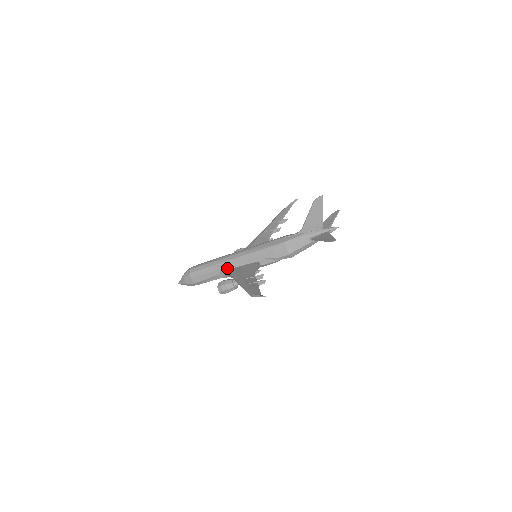
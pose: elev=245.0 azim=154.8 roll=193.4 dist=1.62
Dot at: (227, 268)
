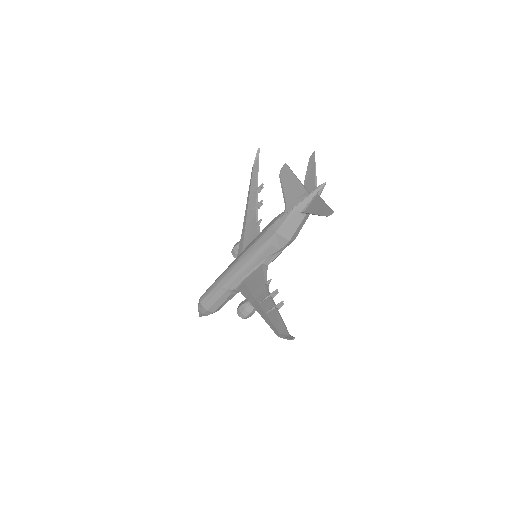
Dot at: (235, 285)
